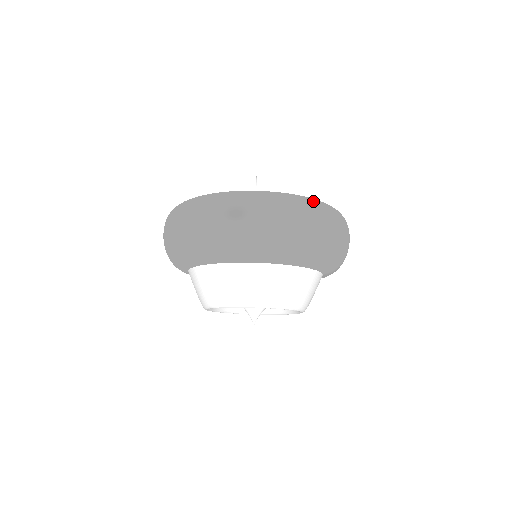
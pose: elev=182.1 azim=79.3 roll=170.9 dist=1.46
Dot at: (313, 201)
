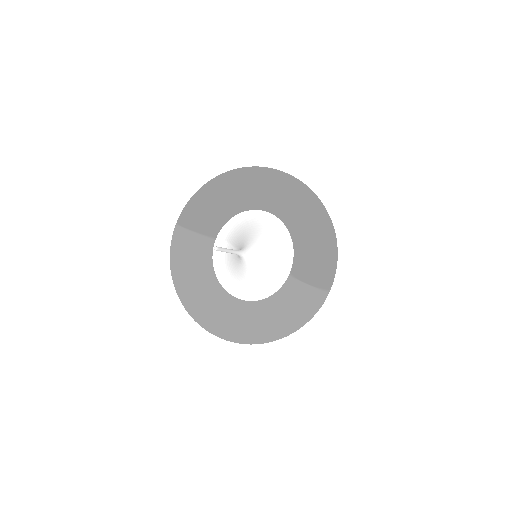
Dot at: (269, 337)
